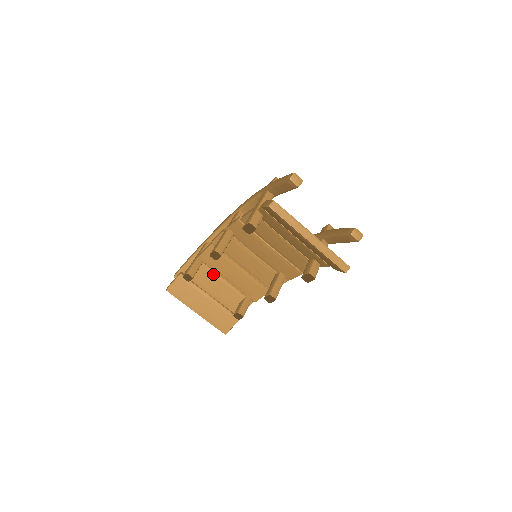
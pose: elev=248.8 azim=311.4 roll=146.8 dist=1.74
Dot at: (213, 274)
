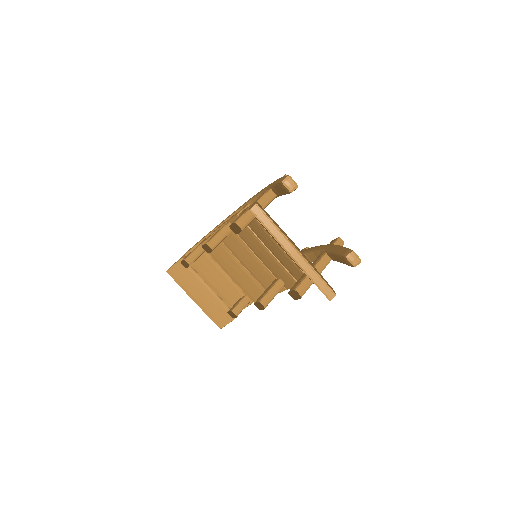
Dot at: (214, 265)
